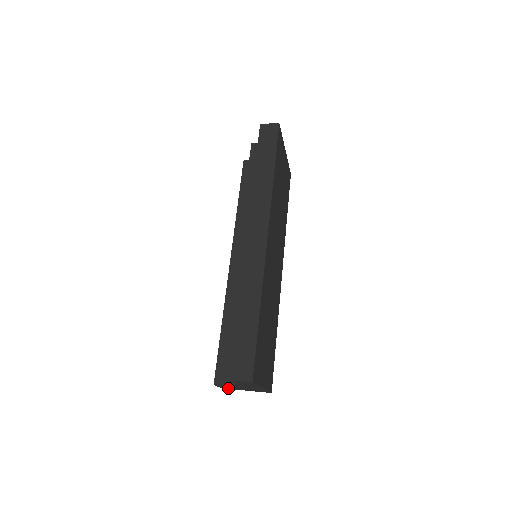
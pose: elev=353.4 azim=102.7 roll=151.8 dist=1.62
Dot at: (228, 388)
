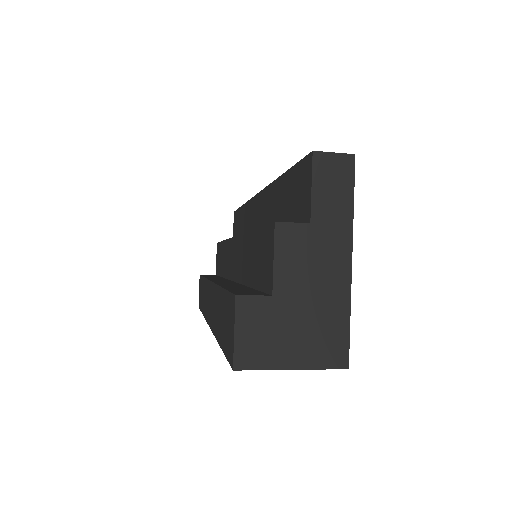
Dot at: (252, 355)
